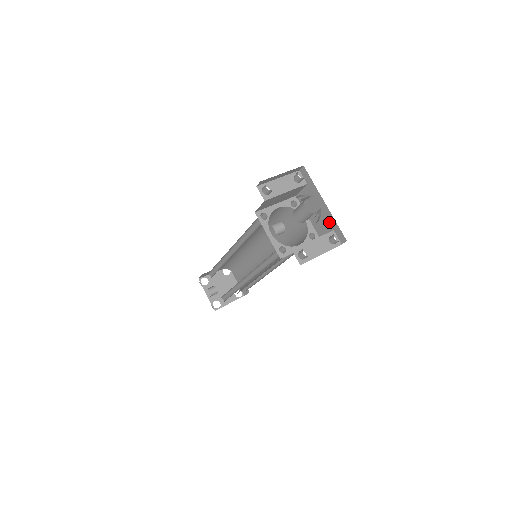
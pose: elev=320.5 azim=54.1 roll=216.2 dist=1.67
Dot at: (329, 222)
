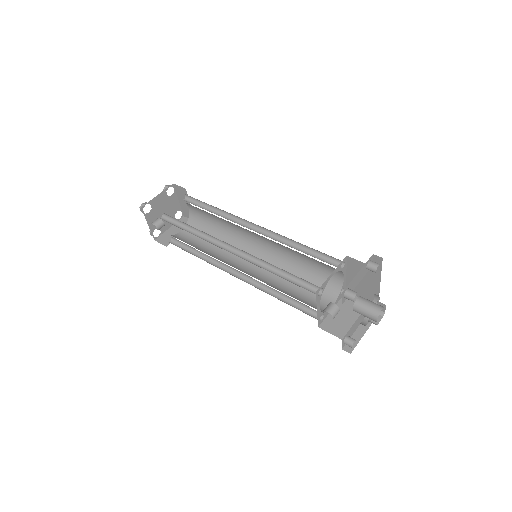
Dot at: (370, 297)
